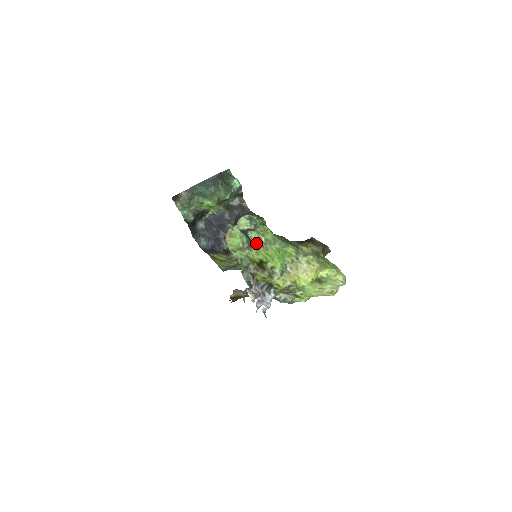
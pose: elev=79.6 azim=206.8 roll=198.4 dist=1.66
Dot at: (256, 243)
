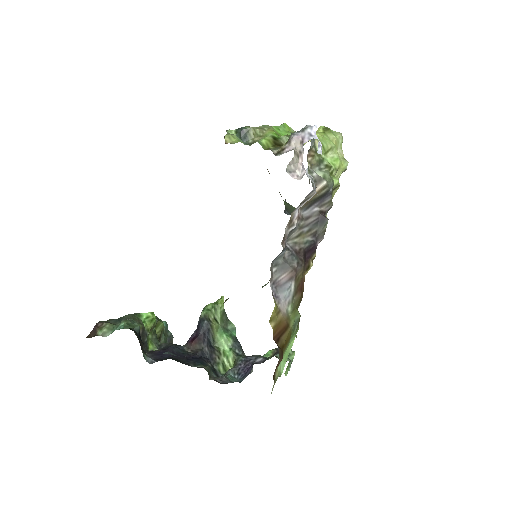
Dot at: (256, 132)
